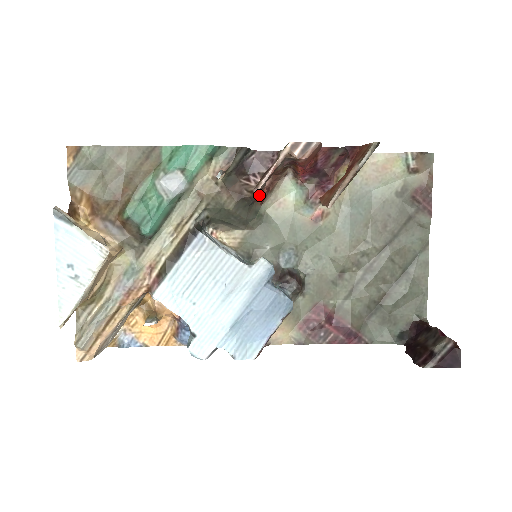
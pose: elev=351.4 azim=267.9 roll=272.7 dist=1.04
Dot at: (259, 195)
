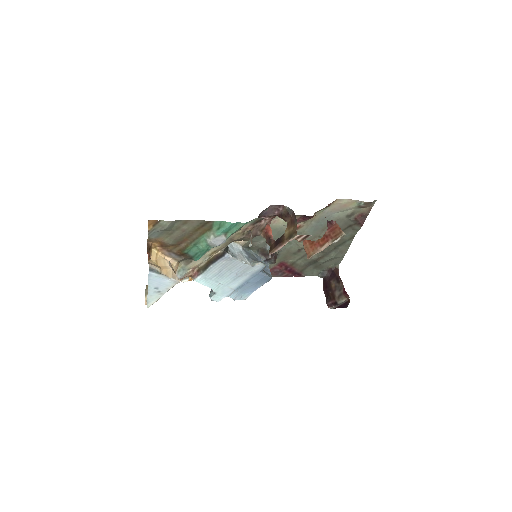
Dot at: (269, 245)
